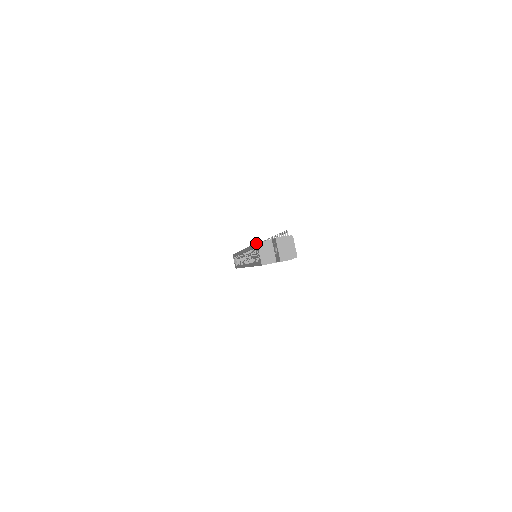
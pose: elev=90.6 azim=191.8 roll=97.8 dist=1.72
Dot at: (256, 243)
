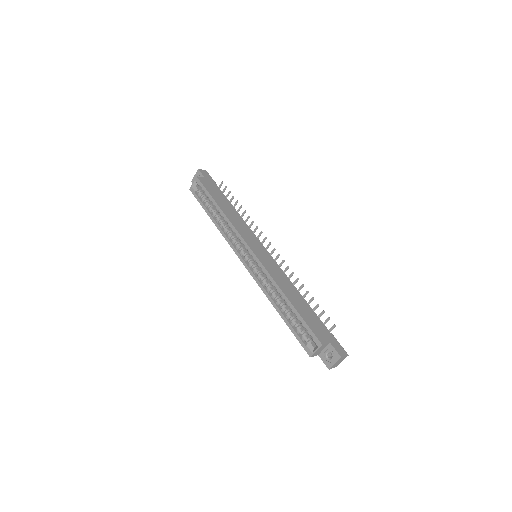
Dot at: (319, 342)
